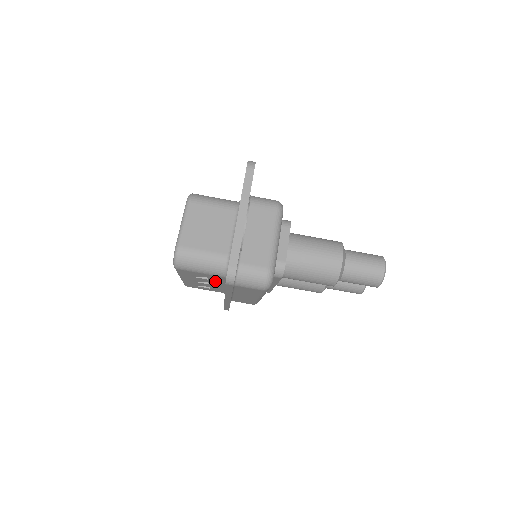
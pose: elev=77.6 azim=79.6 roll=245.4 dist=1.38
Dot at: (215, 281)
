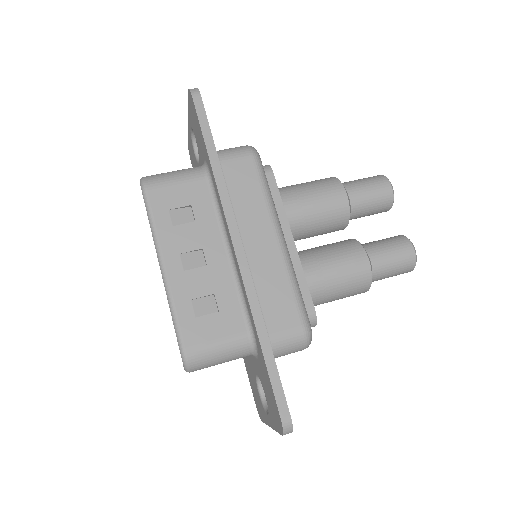
Dot at: (206, 224)
